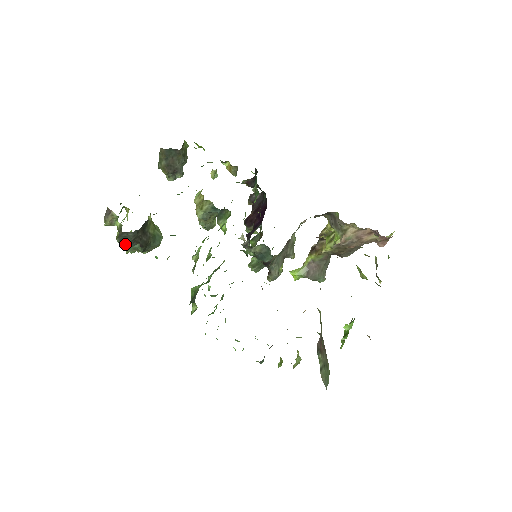
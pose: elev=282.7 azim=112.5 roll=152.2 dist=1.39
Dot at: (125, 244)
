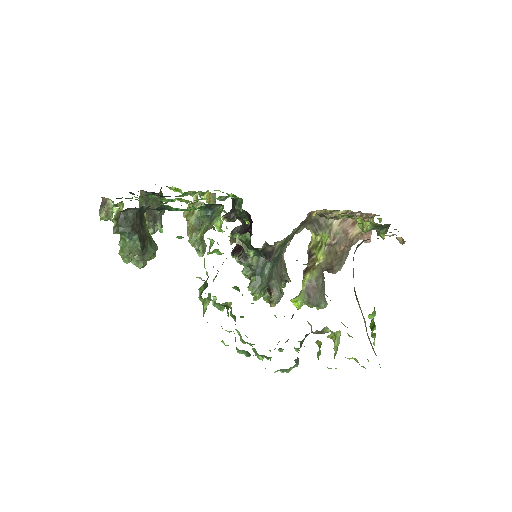
Dot at: (124, 230)
